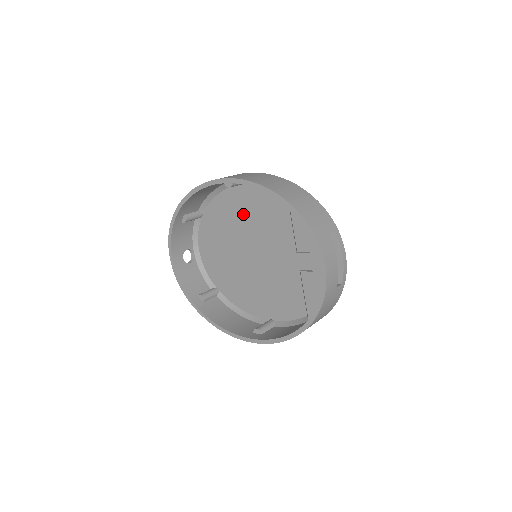
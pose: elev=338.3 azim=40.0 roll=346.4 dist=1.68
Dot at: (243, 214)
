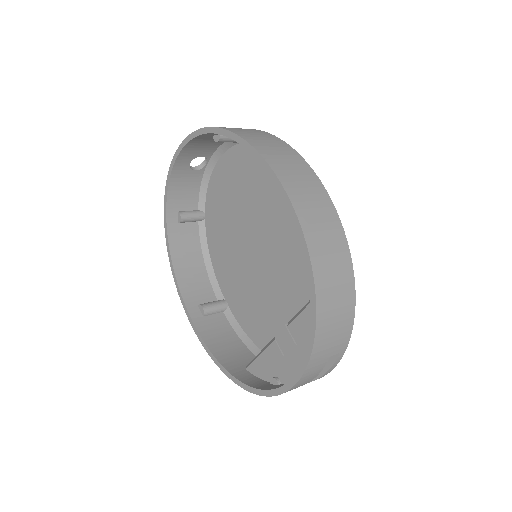
Dot at: (281, 203)
